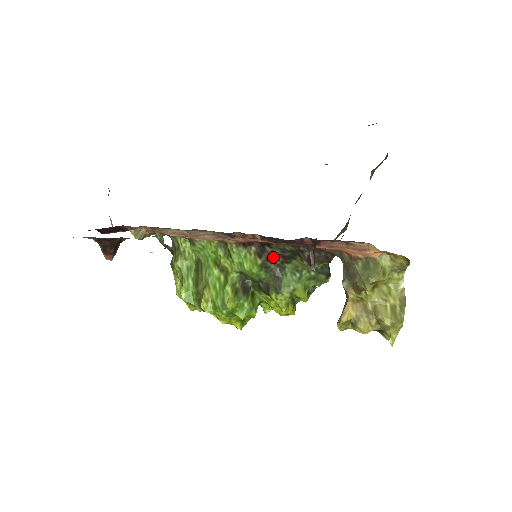
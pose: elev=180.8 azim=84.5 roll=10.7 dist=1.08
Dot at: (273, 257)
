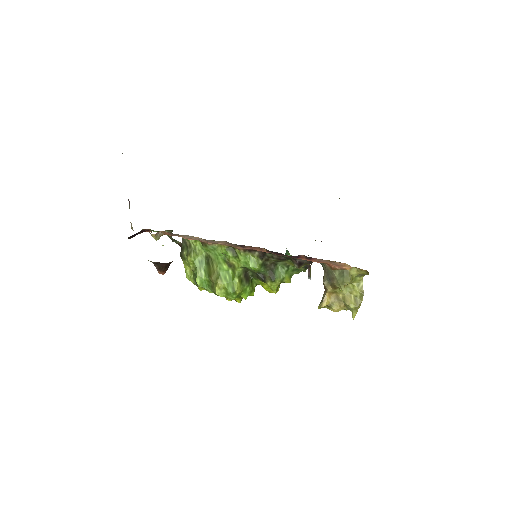
Dot at: (271, 259)
